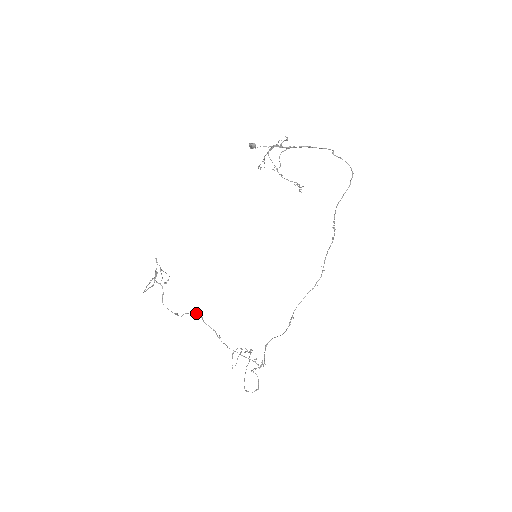
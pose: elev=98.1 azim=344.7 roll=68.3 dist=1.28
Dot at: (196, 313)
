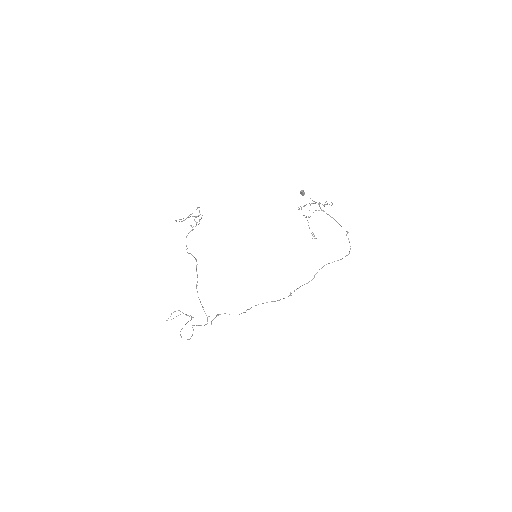
Dot at: (196, 259)
